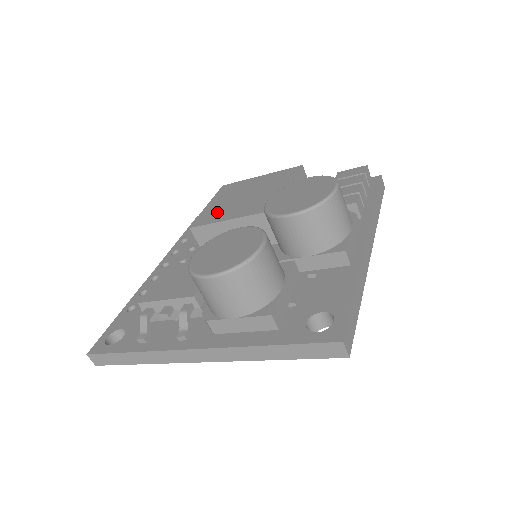
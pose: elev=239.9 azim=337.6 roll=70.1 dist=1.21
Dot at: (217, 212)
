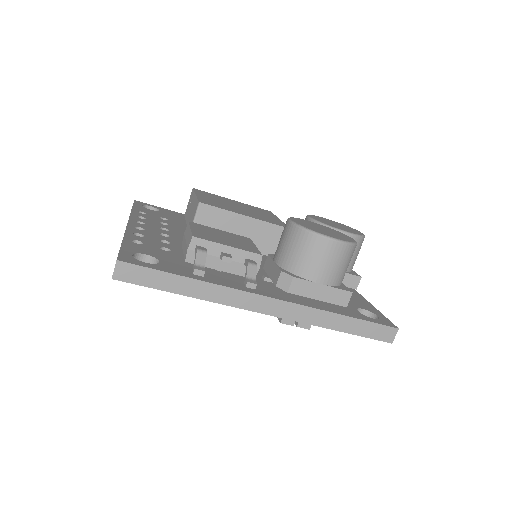
Dot at: (220, 204)
